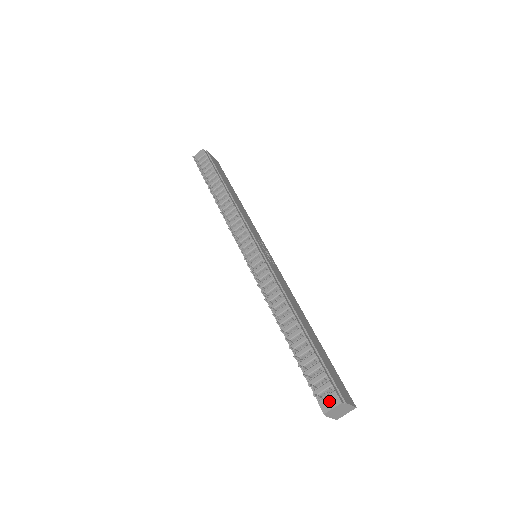
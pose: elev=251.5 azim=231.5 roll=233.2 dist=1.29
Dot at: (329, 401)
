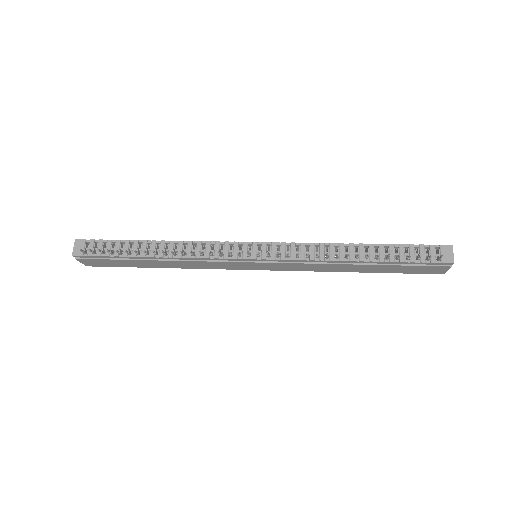
Dot at: (446, 253)
